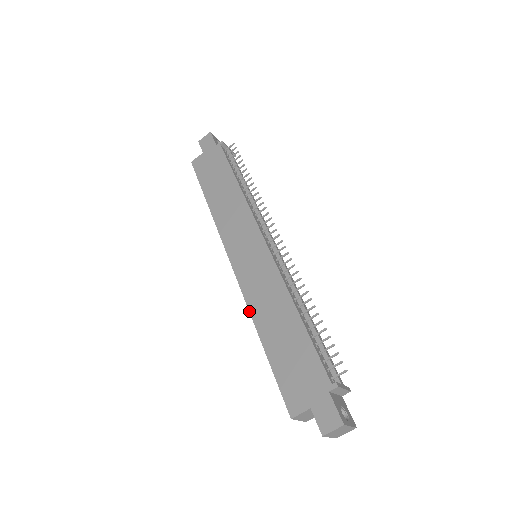
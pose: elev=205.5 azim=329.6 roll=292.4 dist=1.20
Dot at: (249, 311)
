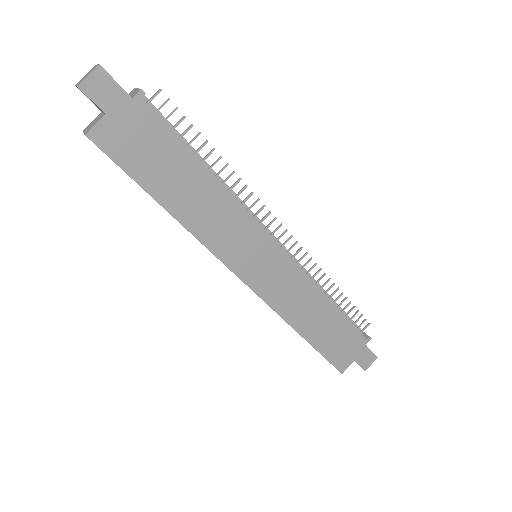
Dot at: (283, 319)
